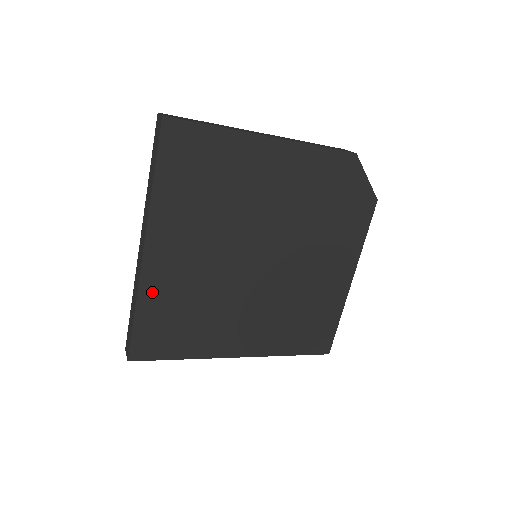
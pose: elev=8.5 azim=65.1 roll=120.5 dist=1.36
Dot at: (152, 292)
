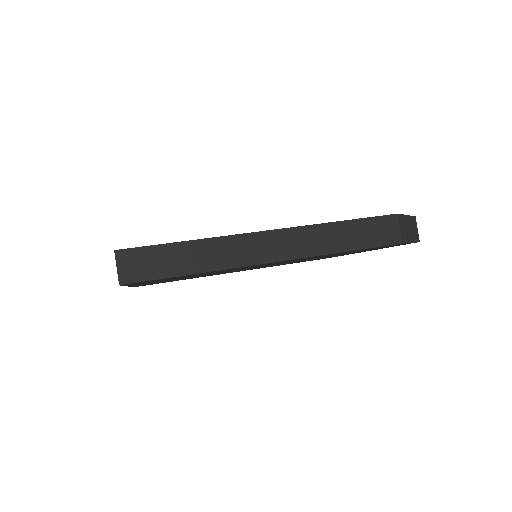
Dot at: occluded
